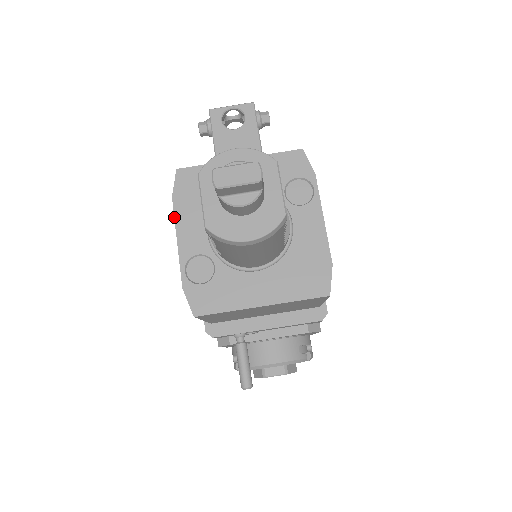
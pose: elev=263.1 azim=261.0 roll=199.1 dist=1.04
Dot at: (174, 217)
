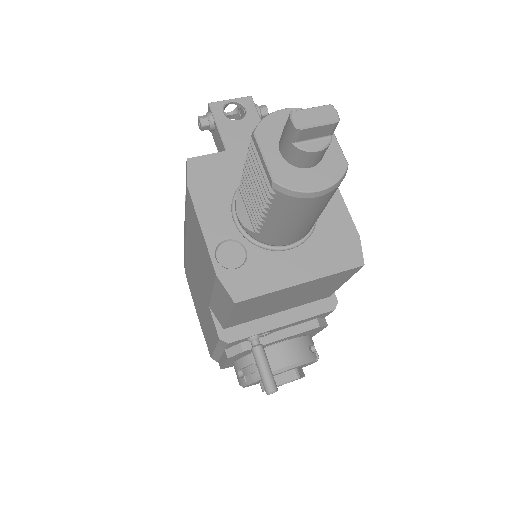
Dot at: (193, 205)
